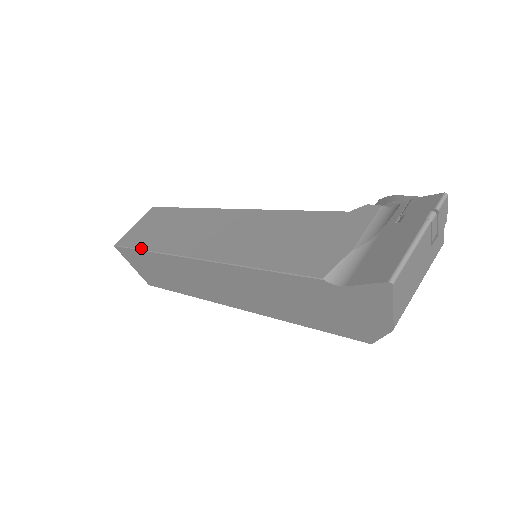
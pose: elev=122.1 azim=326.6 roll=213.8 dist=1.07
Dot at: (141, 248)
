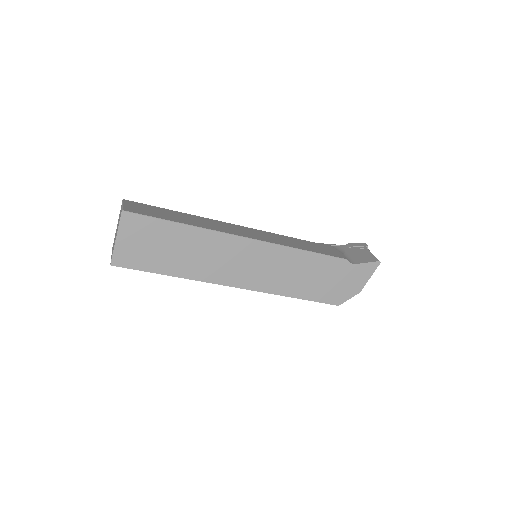
Dot at: (174, 221)
